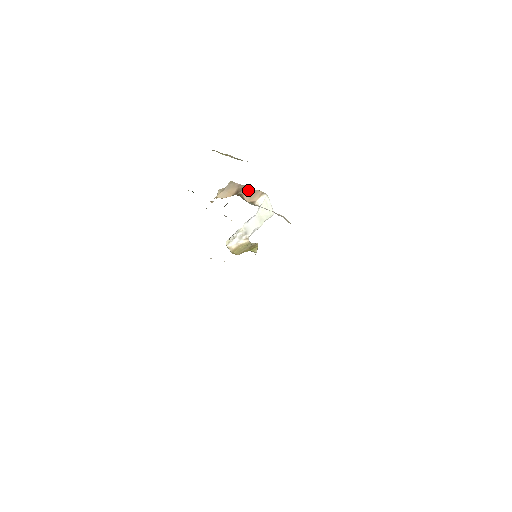
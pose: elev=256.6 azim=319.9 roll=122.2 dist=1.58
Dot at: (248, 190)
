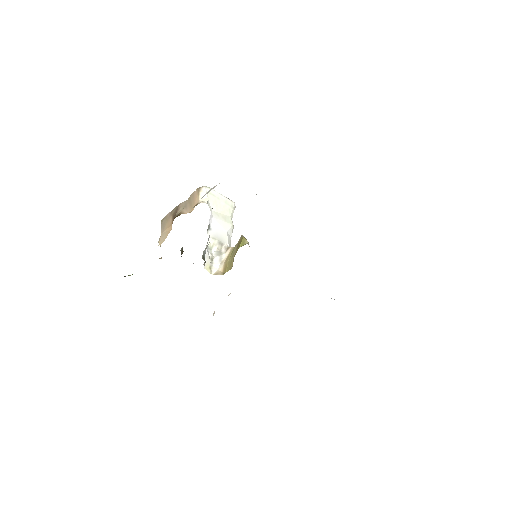
Dot at: (183, 205)
